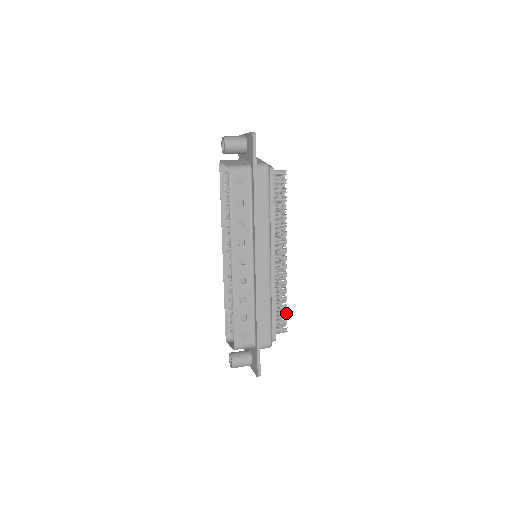
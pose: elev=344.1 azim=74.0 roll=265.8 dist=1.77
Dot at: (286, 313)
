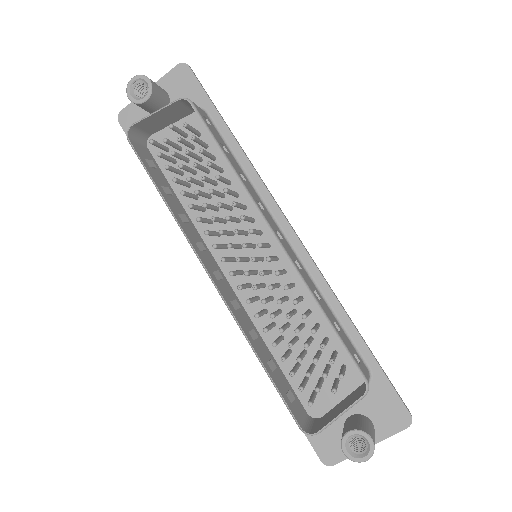
Dot at: occluded
